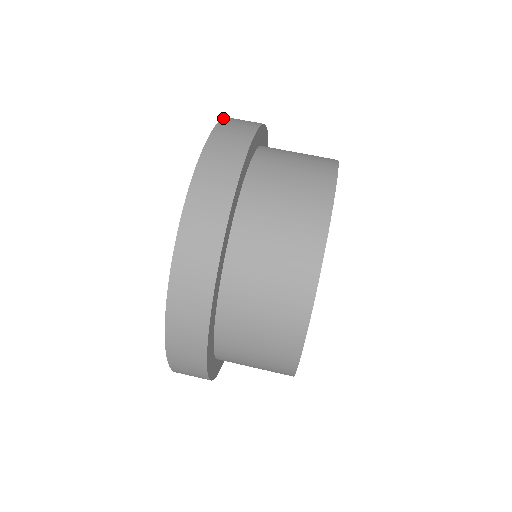
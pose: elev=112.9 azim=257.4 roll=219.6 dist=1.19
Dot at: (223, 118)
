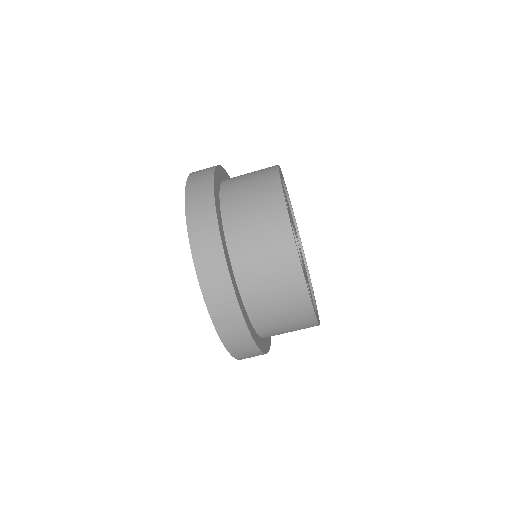
Dot at: (196, 273)
